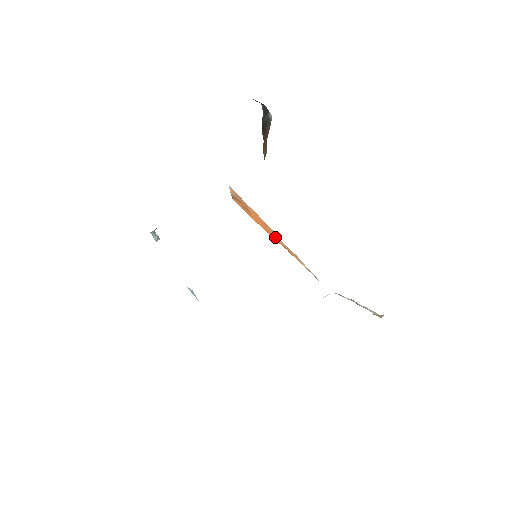
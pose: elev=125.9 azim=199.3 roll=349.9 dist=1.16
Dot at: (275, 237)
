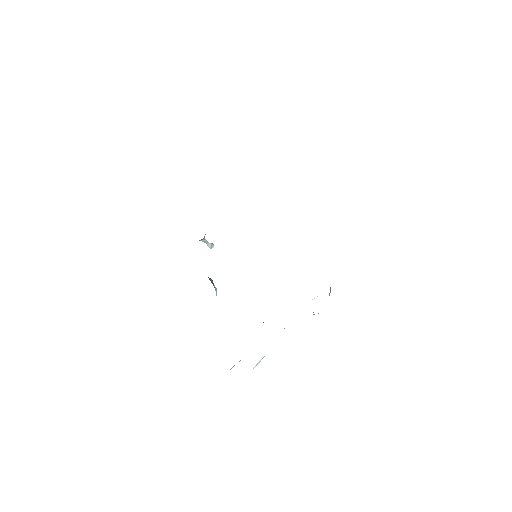
Dot at: occluded
